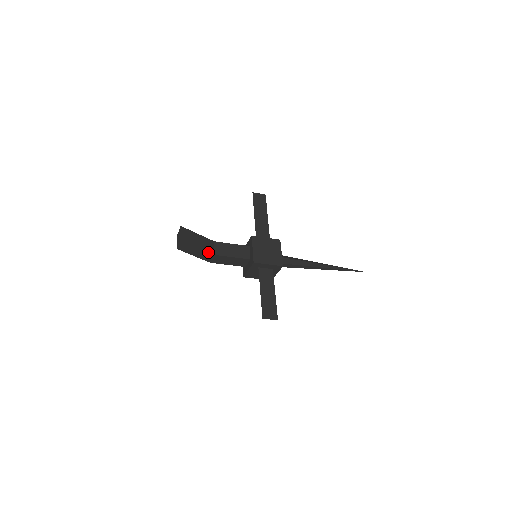
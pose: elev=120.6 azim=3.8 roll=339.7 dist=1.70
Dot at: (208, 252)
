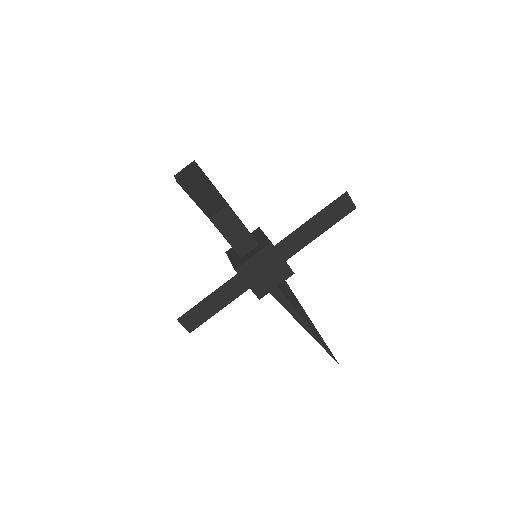
Dot at: (204, 212)
